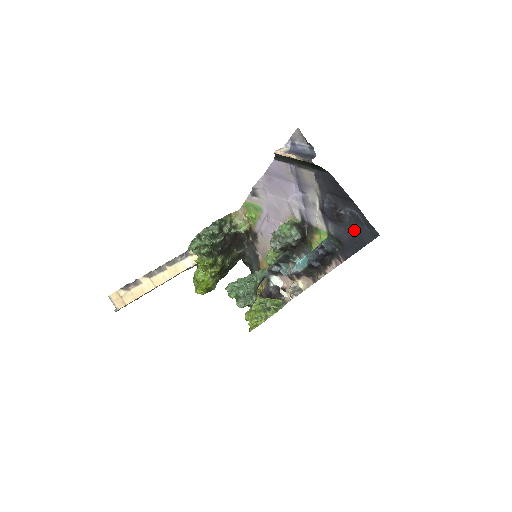
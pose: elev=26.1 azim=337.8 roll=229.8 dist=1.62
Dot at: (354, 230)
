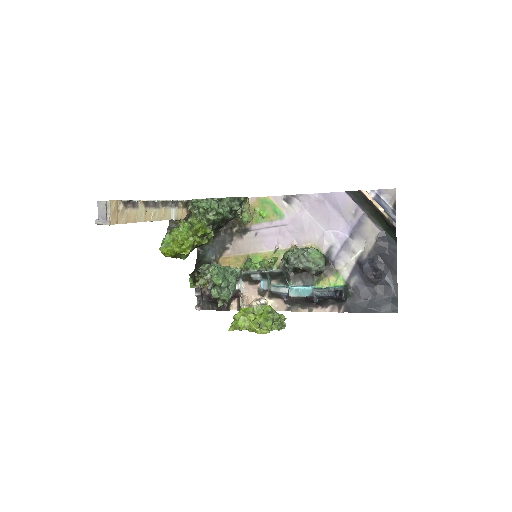
Dot at: (377, 295)
